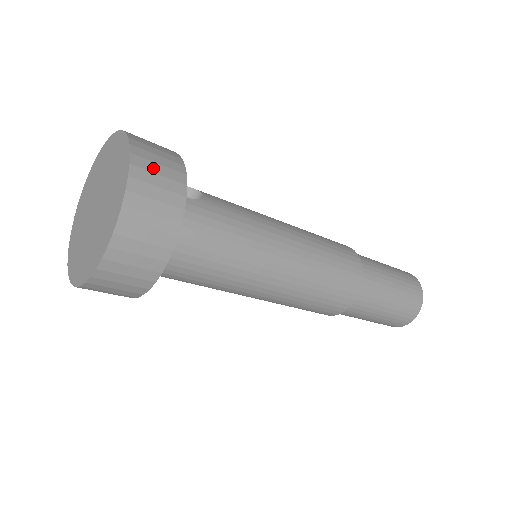
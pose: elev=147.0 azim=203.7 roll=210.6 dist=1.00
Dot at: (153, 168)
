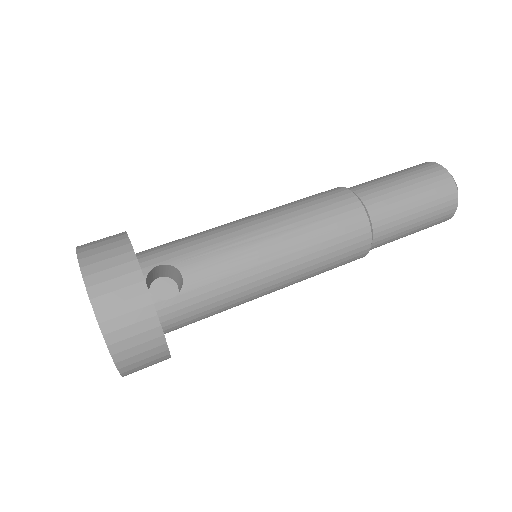
Dot at: (127, 334)
